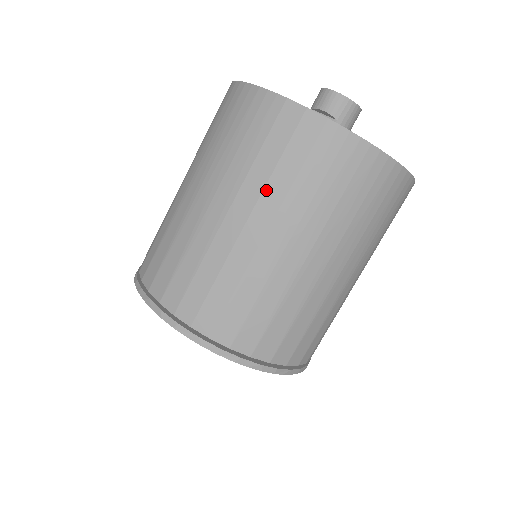
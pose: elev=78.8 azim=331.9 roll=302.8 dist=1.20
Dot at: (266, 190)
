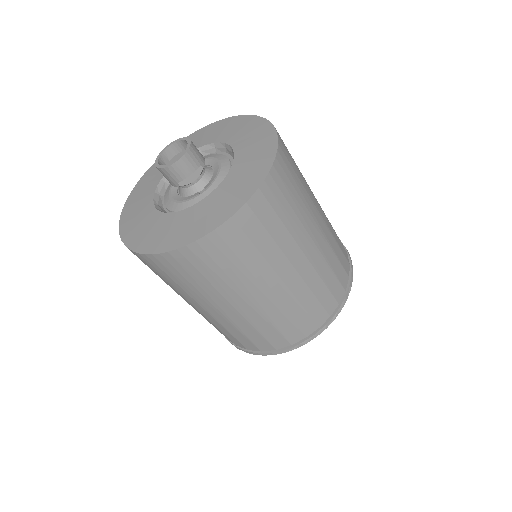
Dot at: (282, 248)
